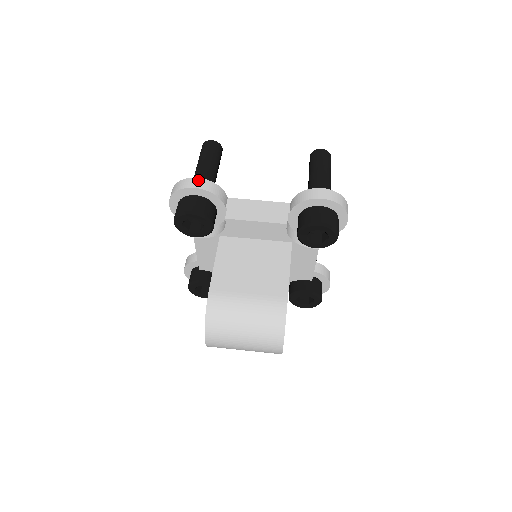
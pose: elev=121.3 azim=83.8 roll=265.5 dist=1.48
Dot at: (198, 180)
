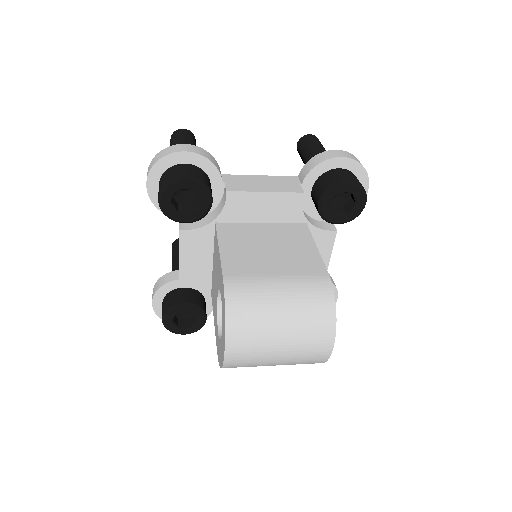
Dot at: (187, 145)
